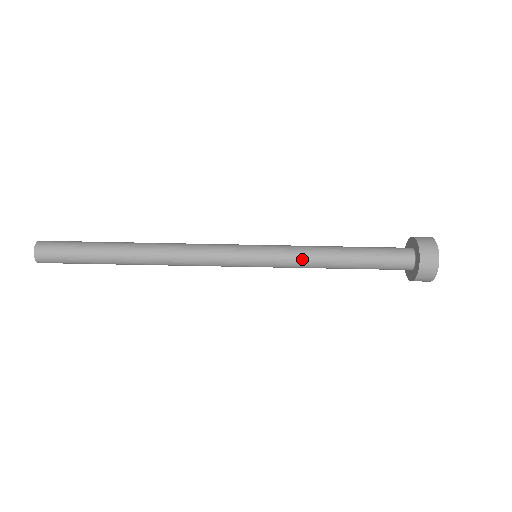
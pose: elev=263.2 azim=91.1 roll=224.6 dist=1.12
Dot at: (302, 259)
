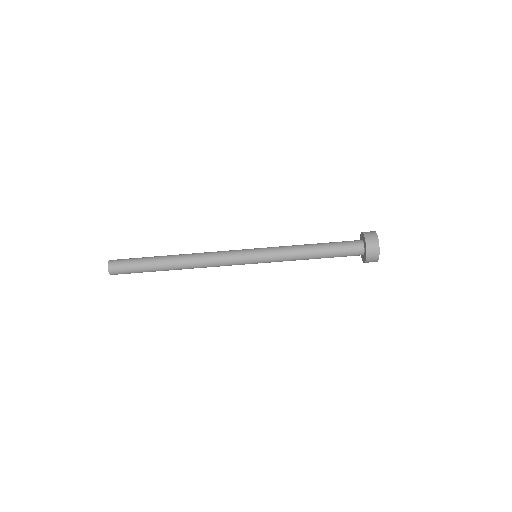
Dot at: (287, 260)
